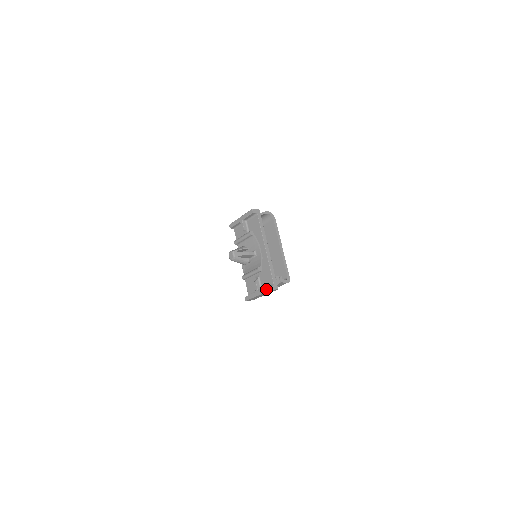
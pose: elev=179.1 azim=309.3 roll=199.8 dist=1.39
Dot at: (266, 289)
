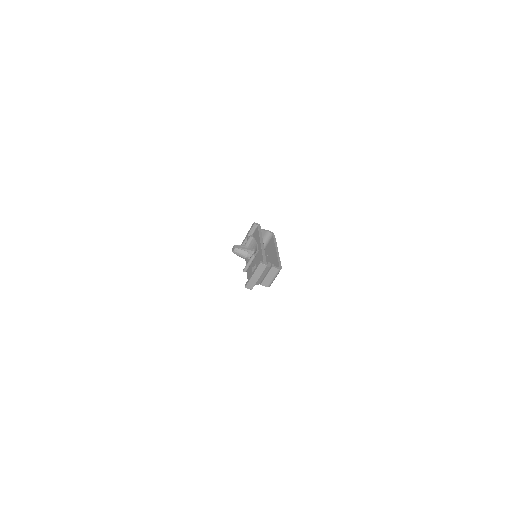
Dot at: (257, 265)
